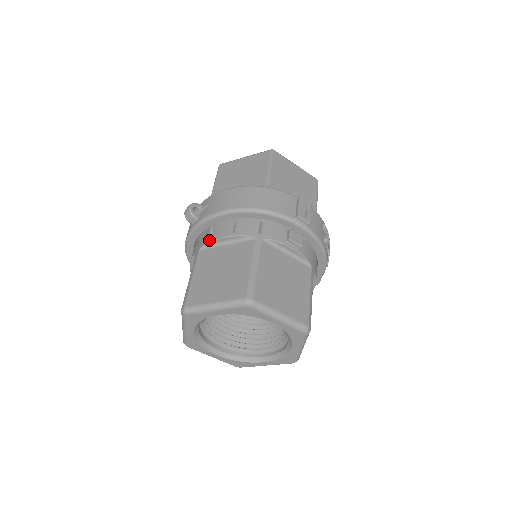
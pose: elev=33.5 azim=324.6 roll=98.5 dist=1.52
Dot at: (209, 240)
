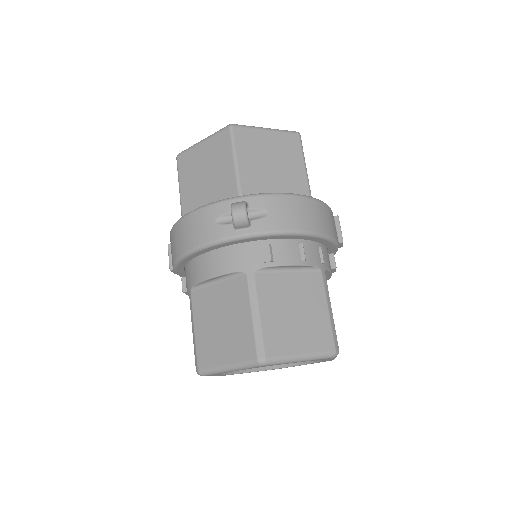
Dot at: (272, 263)
